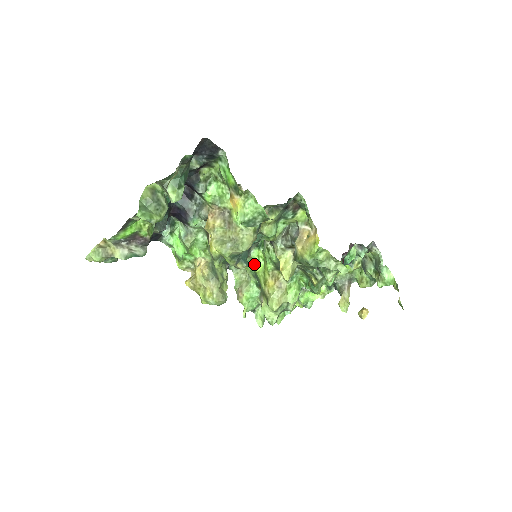
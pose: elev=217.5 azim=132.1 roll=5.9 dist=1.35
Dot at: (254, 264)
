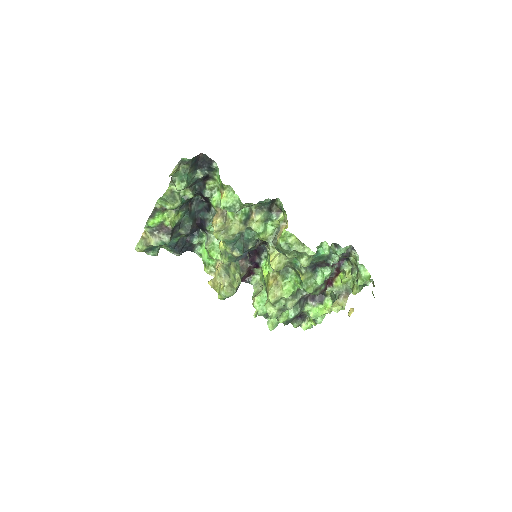
Dot at: (263, 272)
